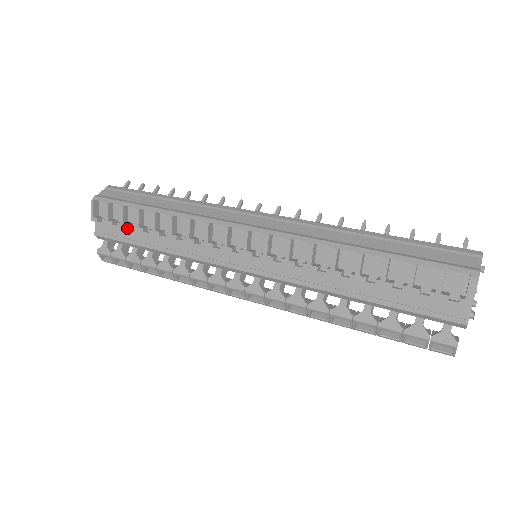
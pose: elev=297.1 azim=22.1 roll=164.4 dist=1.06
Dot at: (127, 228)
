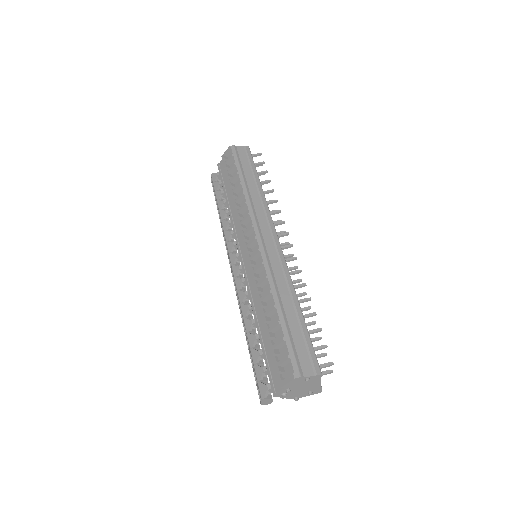
Dot at: (227, 177)
